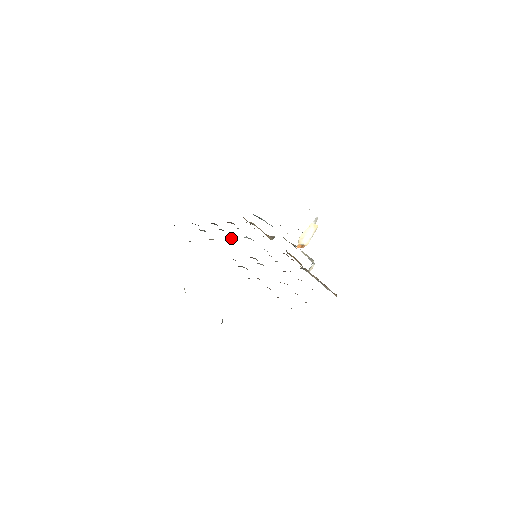
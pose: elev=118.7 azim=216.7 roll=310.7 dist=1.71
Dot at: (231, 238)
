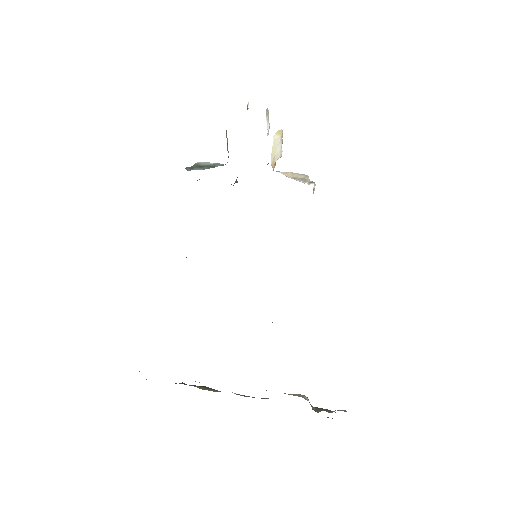
Dot at: occluded
